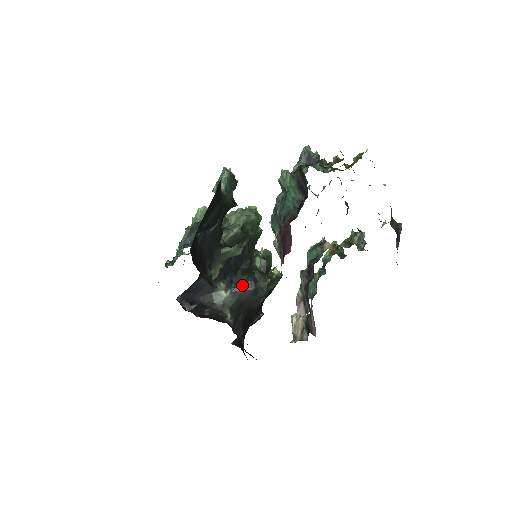
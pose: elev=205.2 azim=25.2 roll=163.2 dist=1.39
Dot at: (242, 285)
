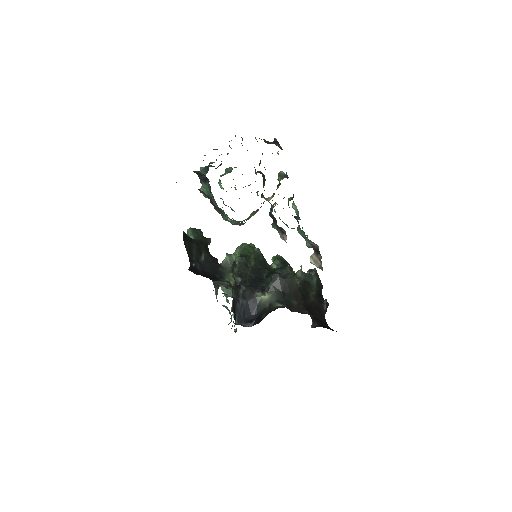
Dot at: (270, 282)
